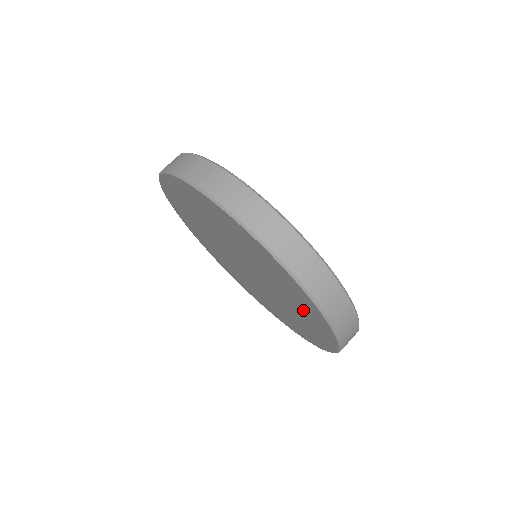
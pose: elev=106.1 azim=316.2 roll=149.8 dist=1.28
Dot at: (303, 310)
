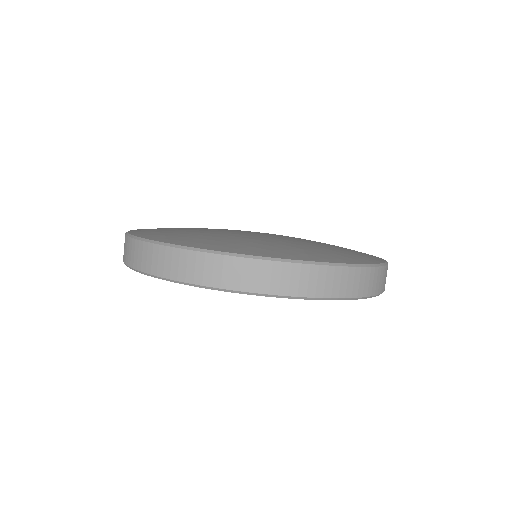
Dot at: occluded
